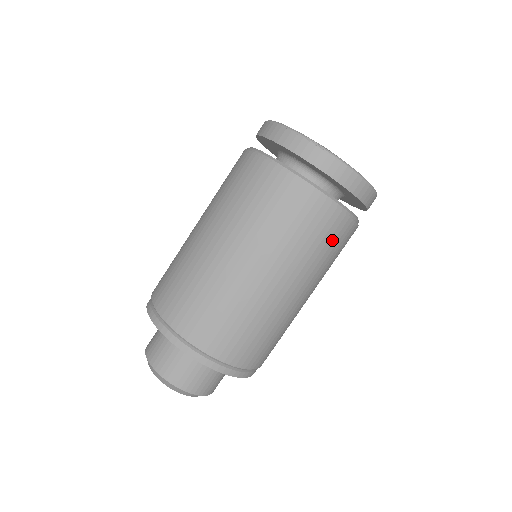
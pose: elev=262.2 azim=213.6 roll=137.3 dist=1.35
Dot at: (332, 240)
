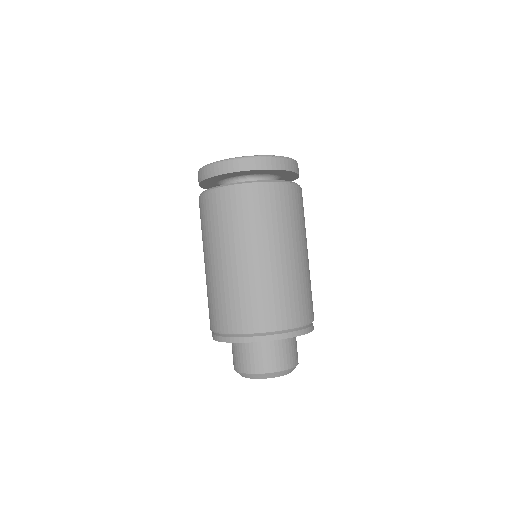
Dot at: occluded
